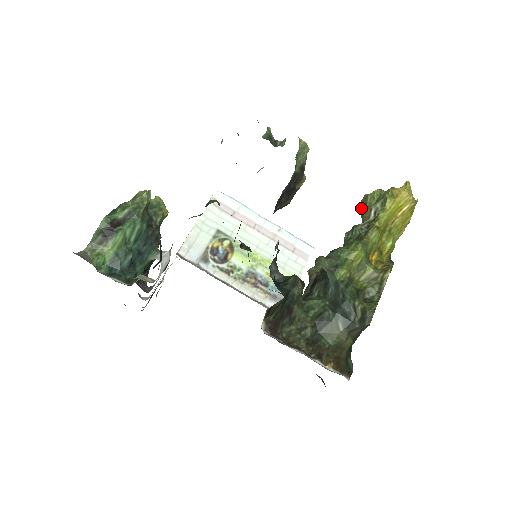
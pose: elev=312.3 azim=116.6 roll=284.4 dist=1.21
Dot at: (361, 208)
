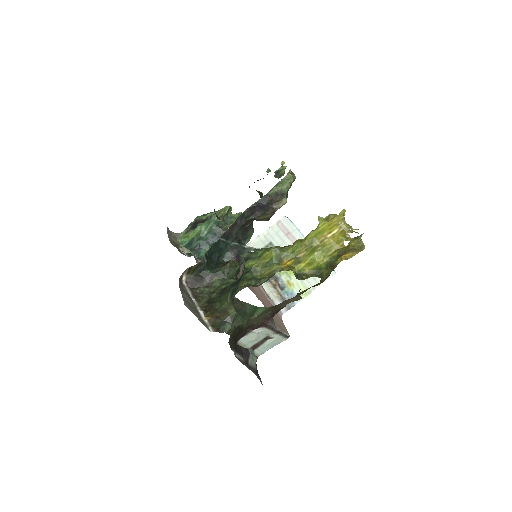
Dot at: occluded
